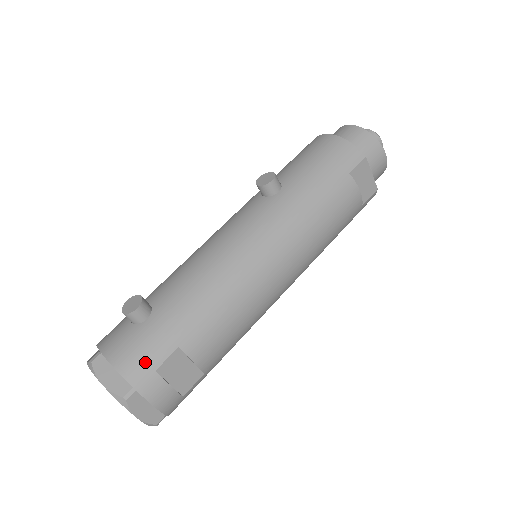
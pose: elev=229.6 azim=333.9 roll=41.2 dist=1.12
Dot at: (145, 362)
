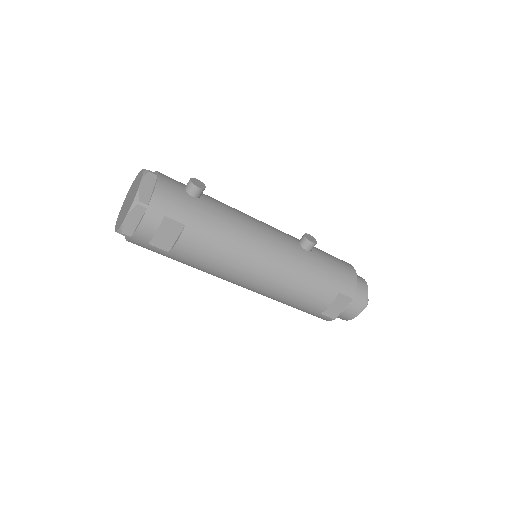
Dot at: (167, 207)
